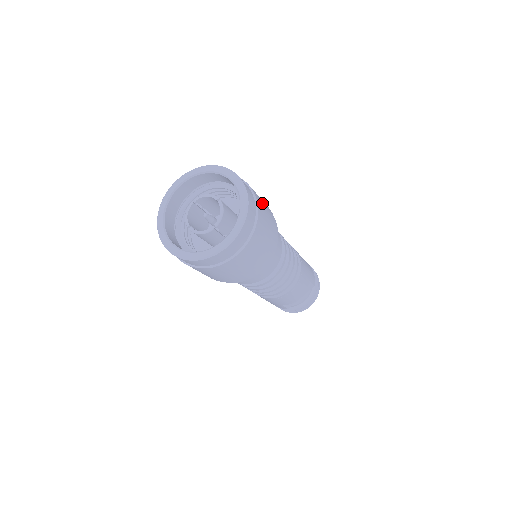
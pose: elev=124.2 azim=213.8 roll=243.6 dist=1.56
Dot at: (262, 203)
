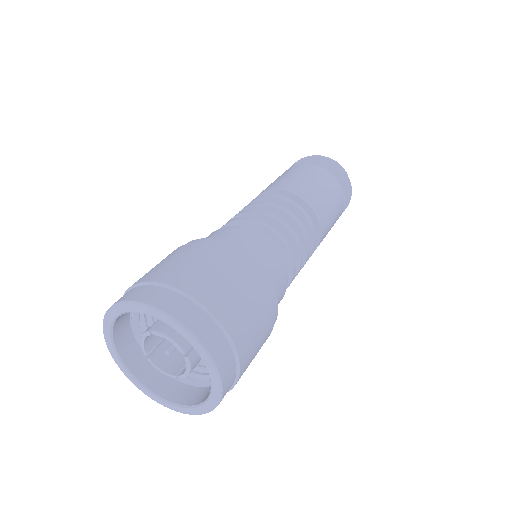
Dot at: (252, 337)
